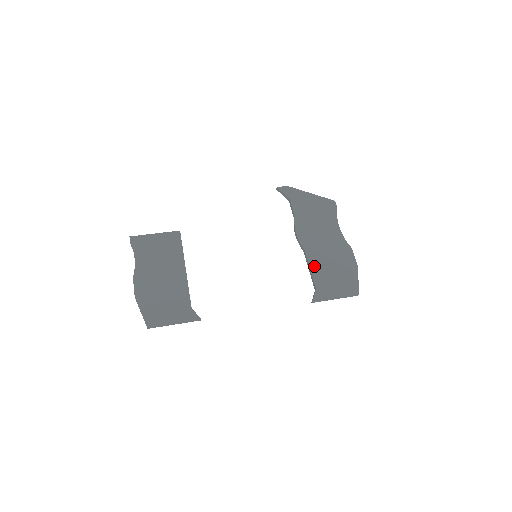
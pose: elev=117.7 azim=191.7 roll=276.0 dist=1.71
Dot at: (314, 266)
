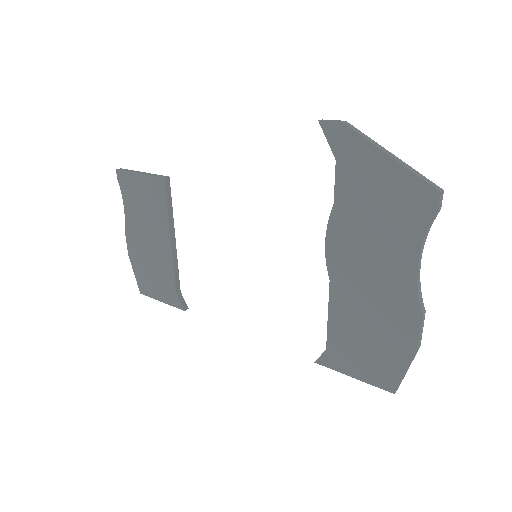
Dot at: (336, 315)
